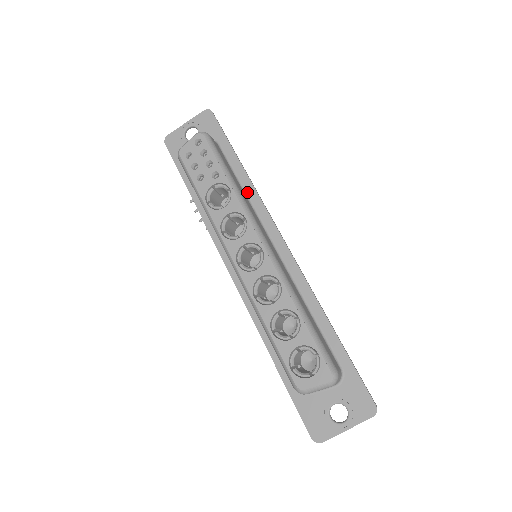
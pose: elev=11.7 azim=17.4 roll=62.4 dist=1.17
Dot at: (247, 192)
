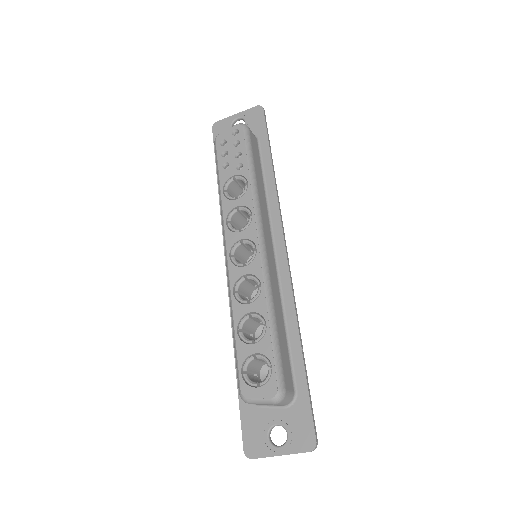
Dot at: (268, 192)
